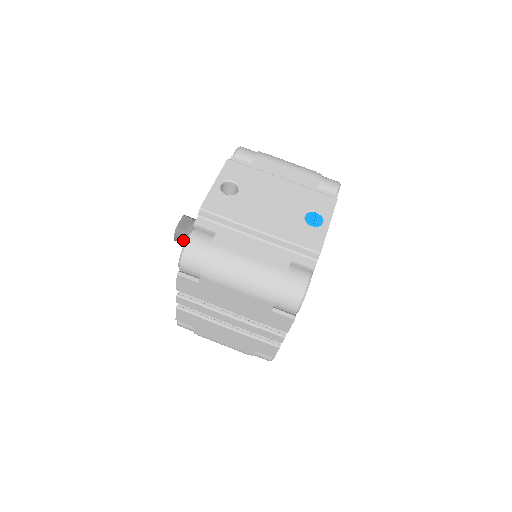
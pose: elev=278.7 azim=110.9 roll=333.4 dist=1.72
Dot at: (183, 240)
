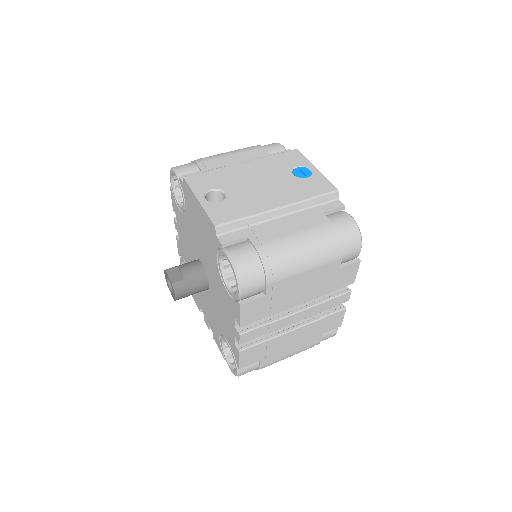
Dot at: (186, 291)
